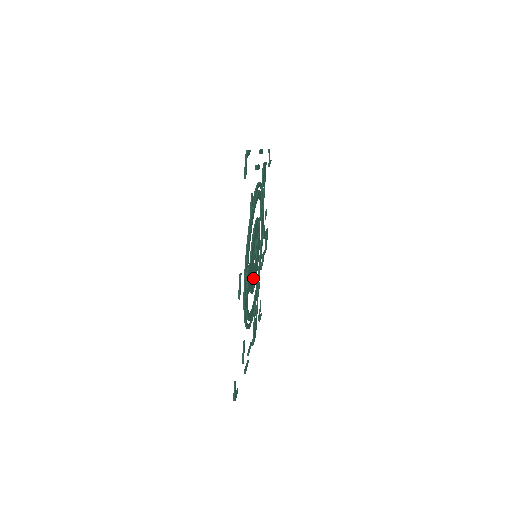
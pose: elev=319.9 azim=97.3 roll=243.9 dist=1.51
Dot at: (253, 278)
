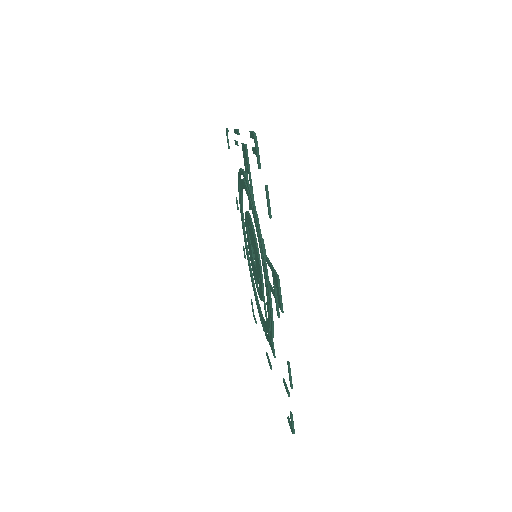
Dot at: occluded
